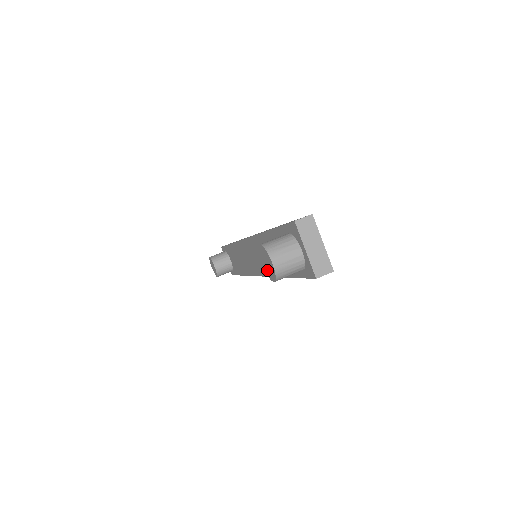
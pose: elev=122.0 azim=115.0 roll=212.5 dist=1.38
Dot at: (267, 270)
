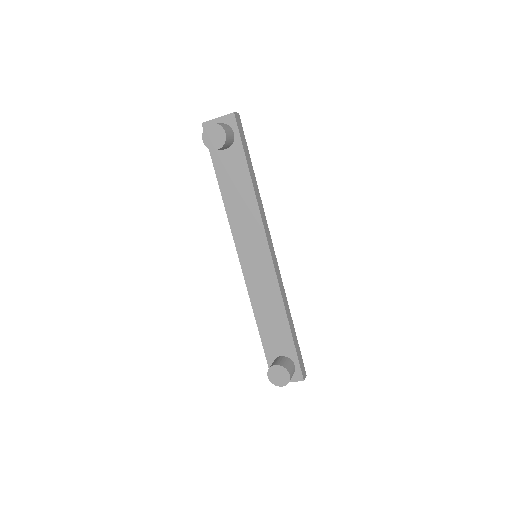
Dot at: (219, 141)
